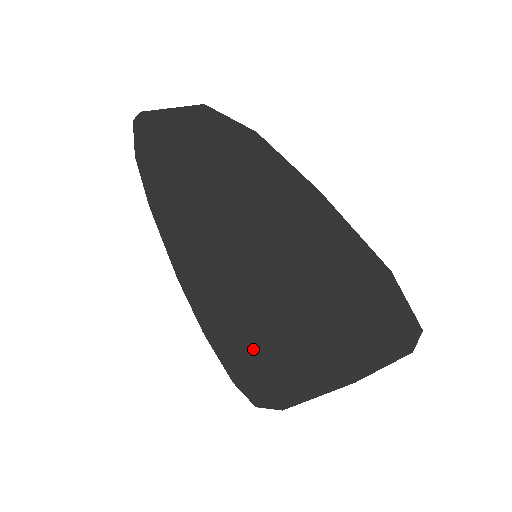
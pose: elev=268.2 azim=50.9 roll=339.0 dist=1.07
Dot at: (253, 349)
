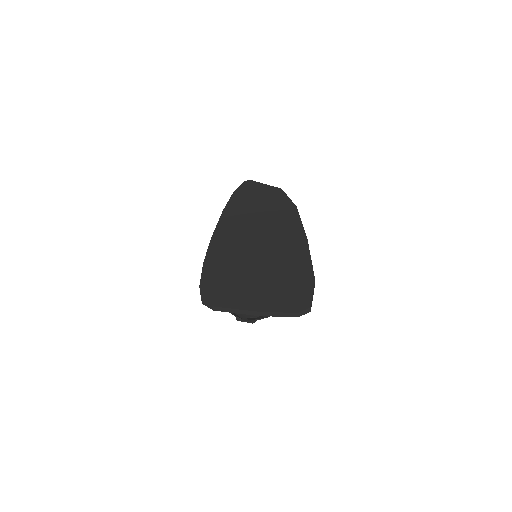
Dot at: (221, 278)
